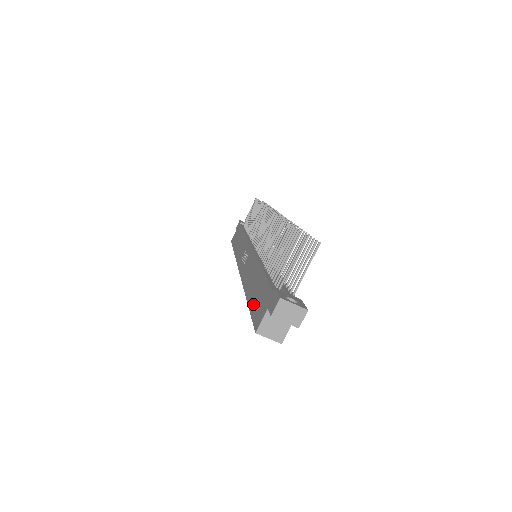
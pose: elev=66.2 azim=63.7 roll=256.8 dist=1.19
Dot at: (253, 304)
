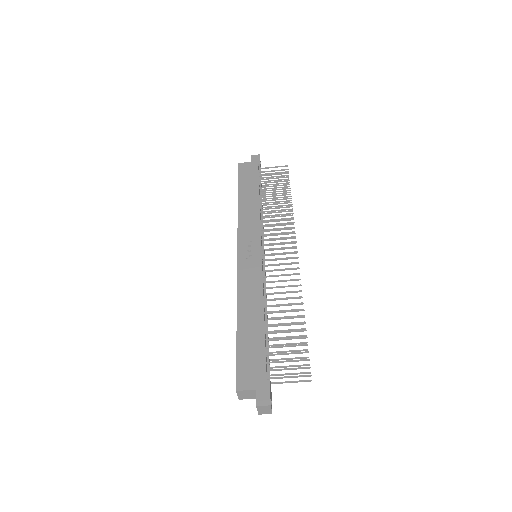
Dot at: (243, 350)
